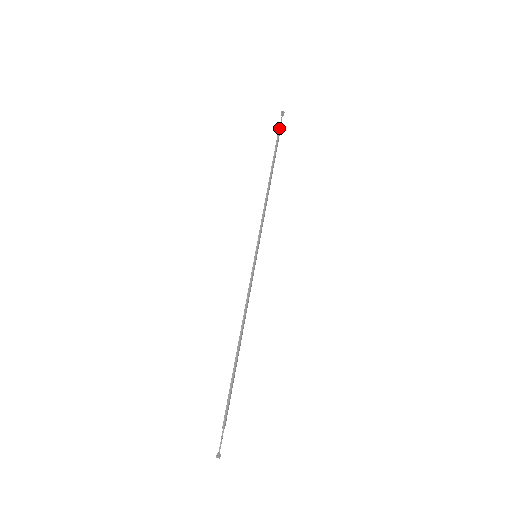
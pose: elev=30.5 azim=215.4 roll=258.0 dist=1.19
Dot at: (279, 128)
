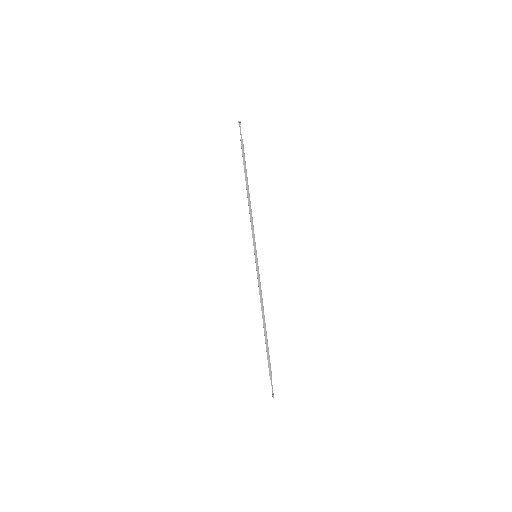
Dot at: (240, 139)
